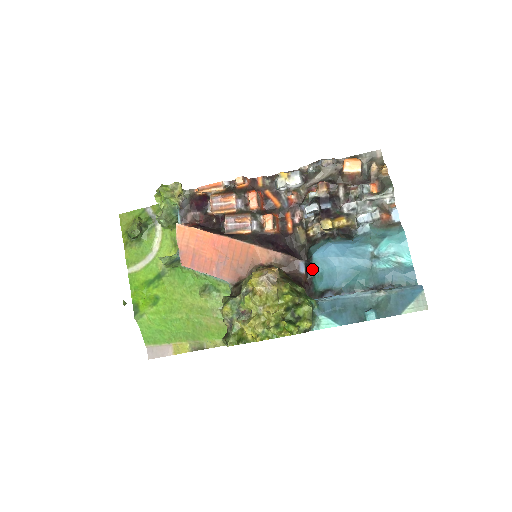
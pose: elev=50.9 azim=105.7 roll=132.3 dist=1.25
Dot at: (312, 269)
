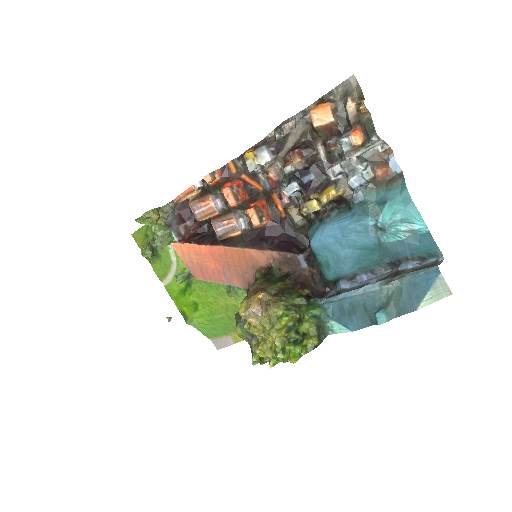
Dot at: (316, 257)
